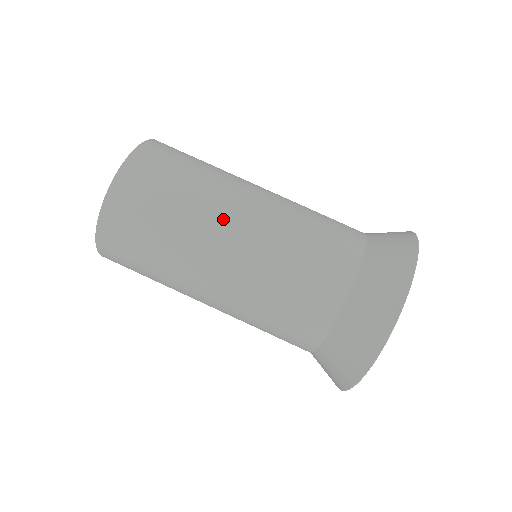
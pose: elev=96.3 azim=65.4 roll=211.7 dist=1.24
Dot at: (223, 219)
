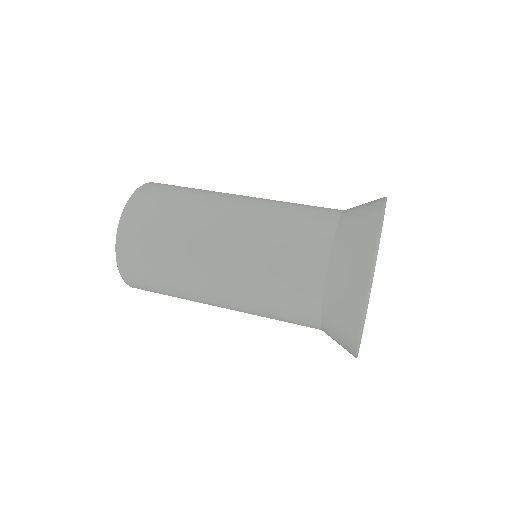
Dot at: (223, 200)
